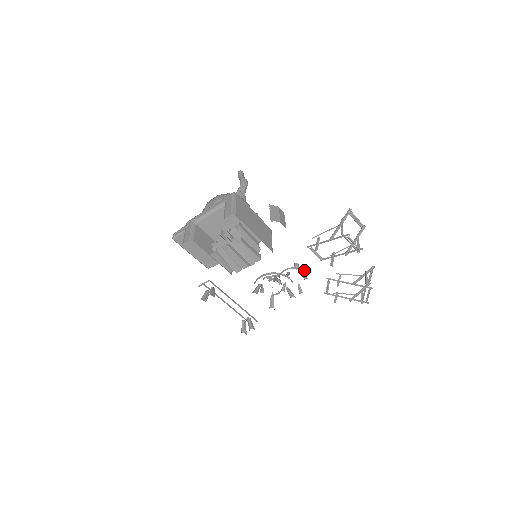
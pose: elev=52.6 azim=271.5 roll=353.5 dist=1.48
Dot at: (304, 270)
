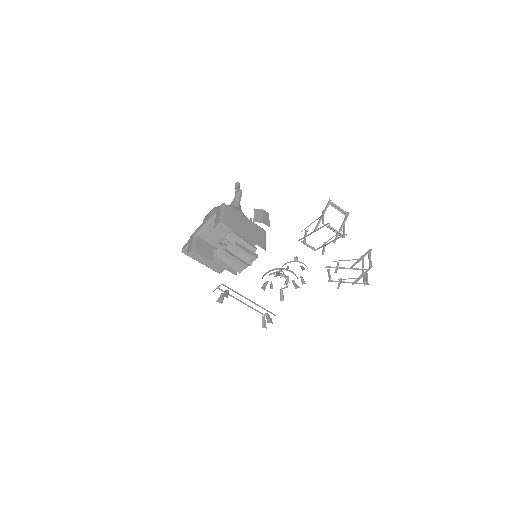
Dot at: occluded
